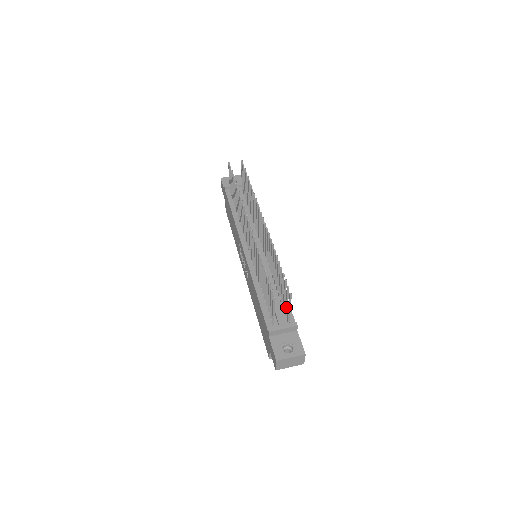
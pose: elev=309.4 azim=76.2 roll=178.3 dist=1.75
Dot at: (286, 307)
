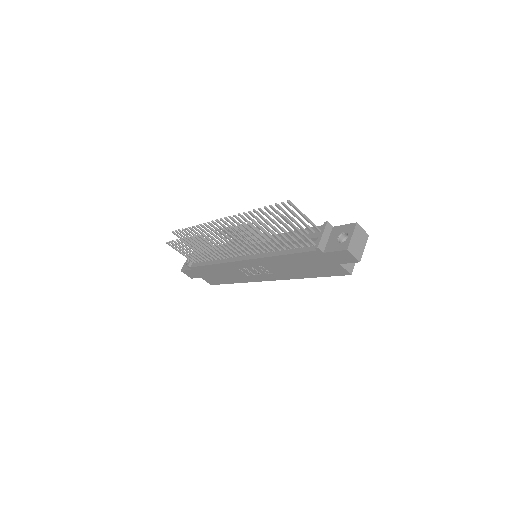
Dot at: (304, 224)
